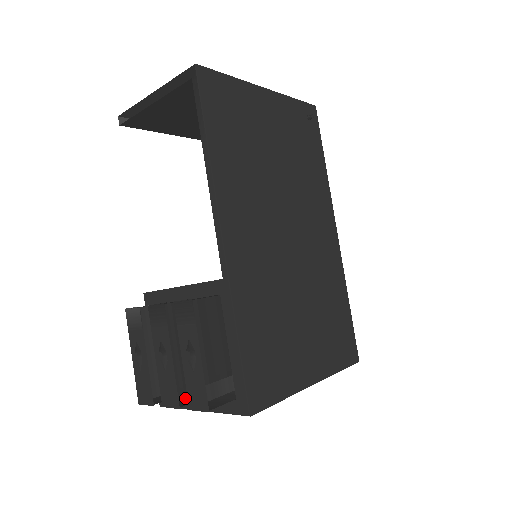
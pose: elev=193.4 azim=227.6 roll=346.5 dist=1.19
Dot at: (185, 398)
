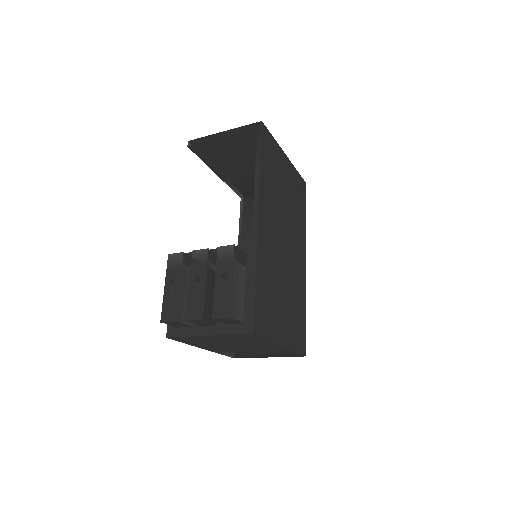
Dot at: (198, 324)
